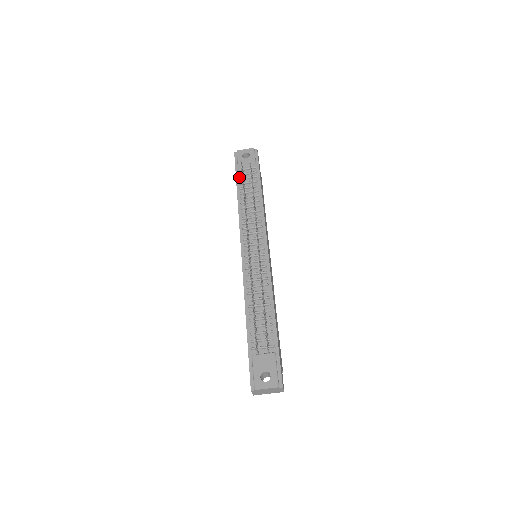
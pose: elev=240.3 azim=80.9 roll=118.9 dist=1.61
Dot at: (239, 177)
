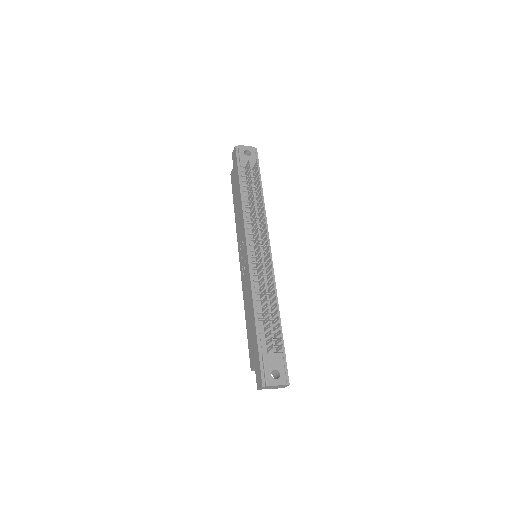
Dot at: (241, 173)
